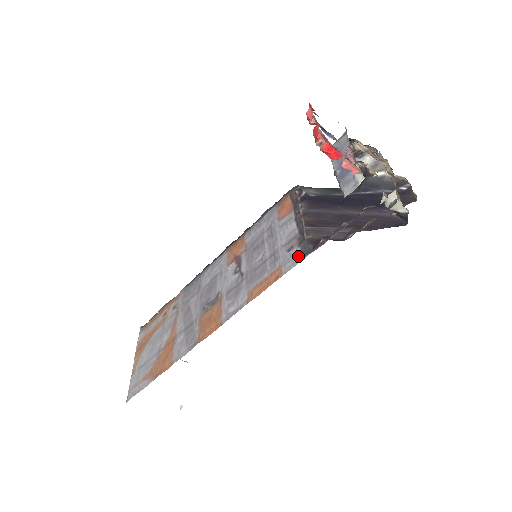
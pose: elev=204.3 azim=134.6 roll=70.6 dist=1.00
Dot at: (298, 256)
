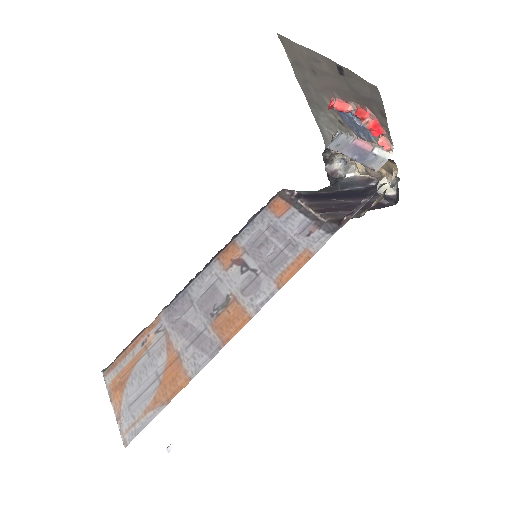
Dot at: (324, 235)
